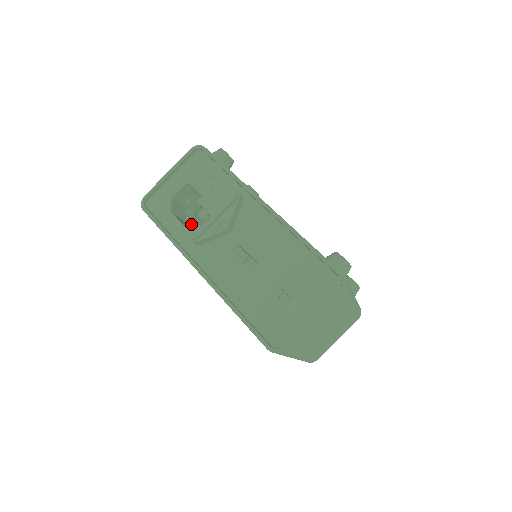
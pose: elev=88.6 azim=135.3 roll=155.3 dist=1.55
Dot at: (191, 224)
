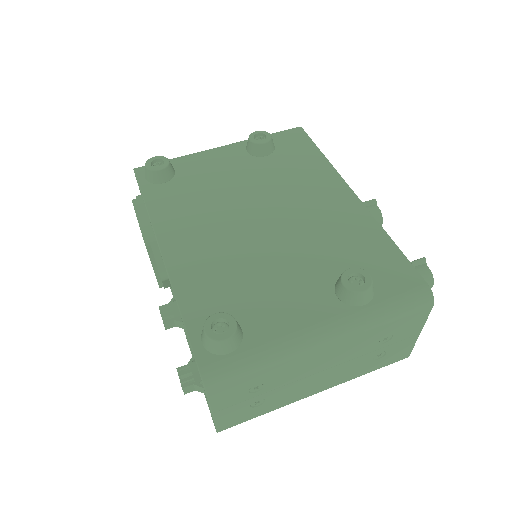
Dot at: occluded
